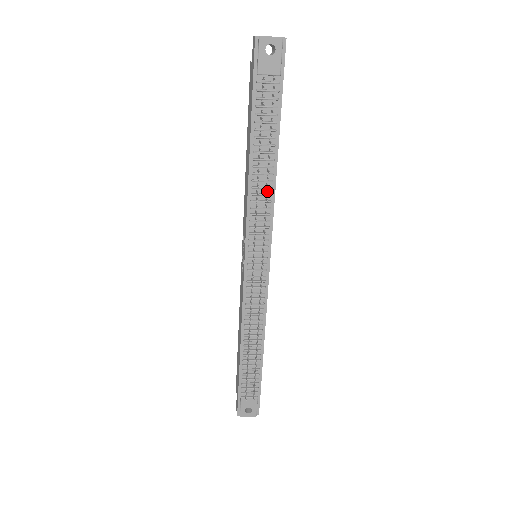
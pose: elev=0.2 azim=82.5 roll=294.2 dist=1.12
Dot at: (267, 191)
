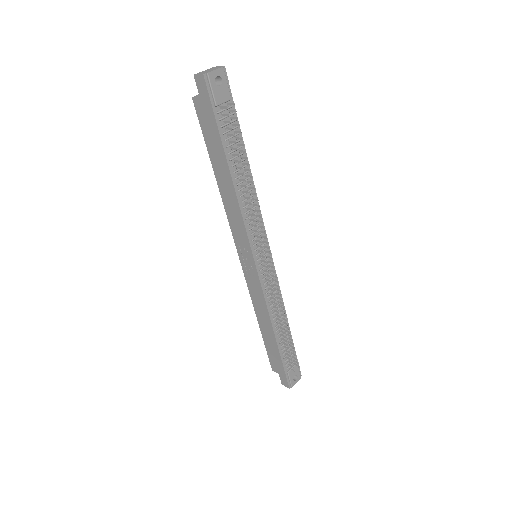
Dot at: (254, 198)
